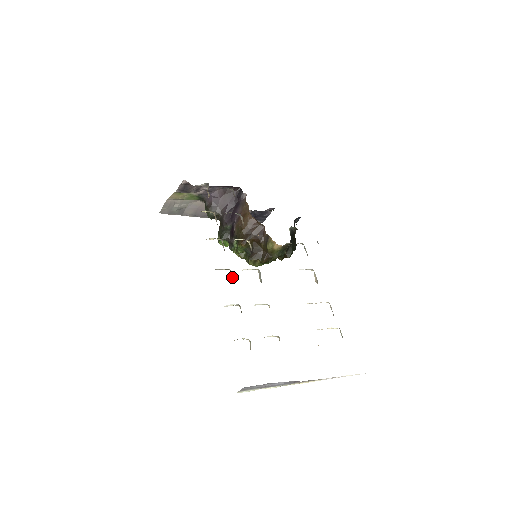
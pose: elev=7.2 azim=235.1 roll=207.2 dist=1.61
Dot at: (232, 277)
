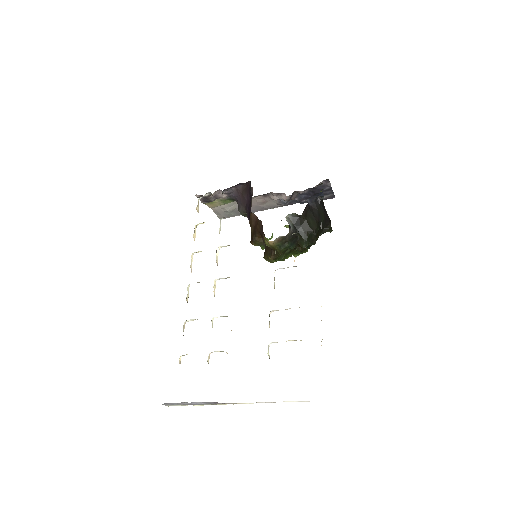
Dot at: occluded
